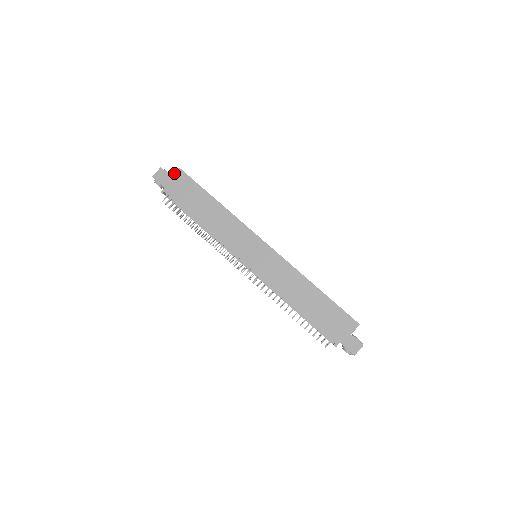
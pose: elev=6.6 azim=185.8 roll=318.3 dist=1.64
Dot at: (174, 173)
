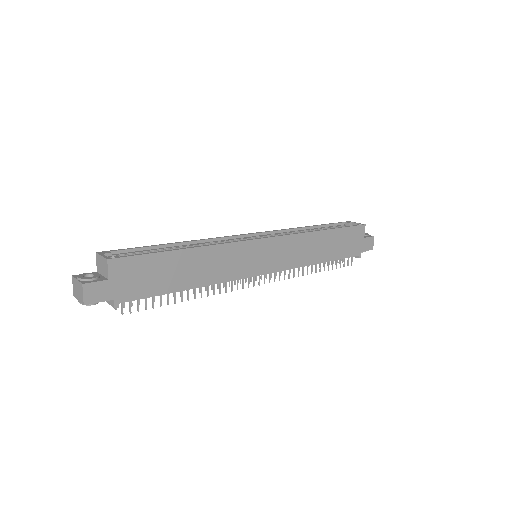
Dot at: (108, 272)
